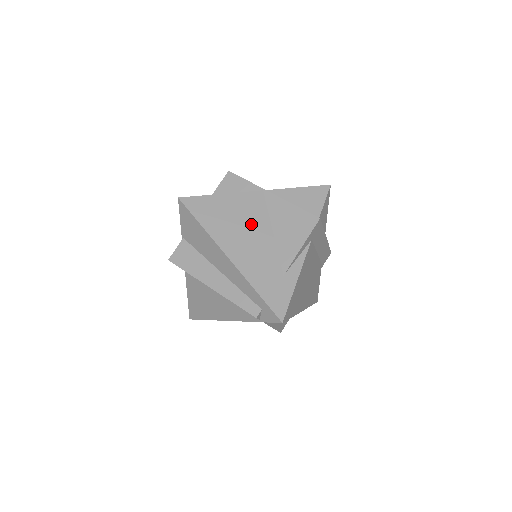
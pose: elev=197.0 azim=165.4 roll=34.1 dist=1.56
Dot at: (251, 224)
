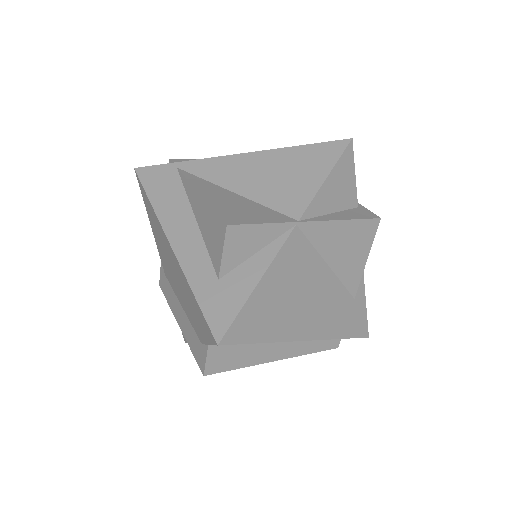
Dot at: (307, 282)
